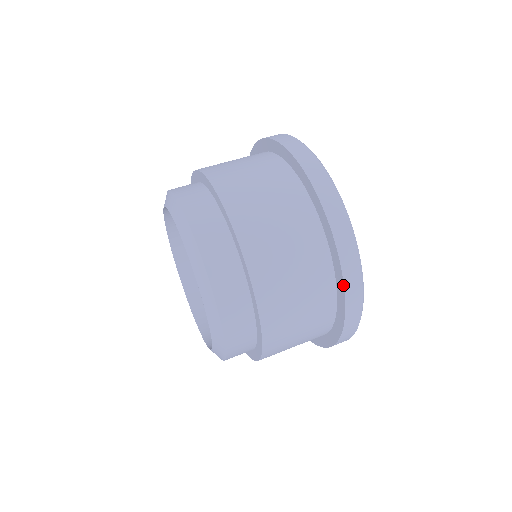
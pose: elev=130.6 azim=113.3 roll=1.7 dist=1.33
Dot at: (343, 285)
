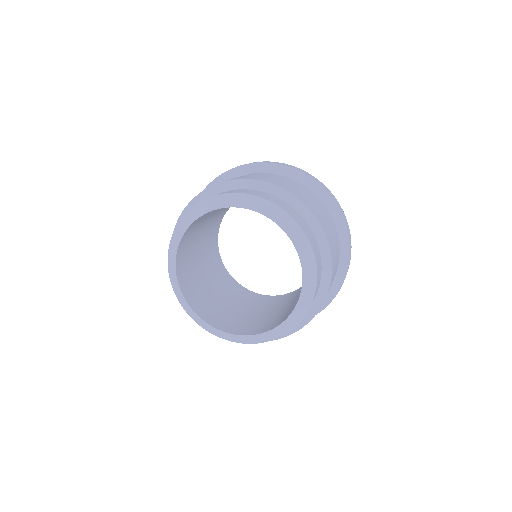
Dot at: (348, 233)
